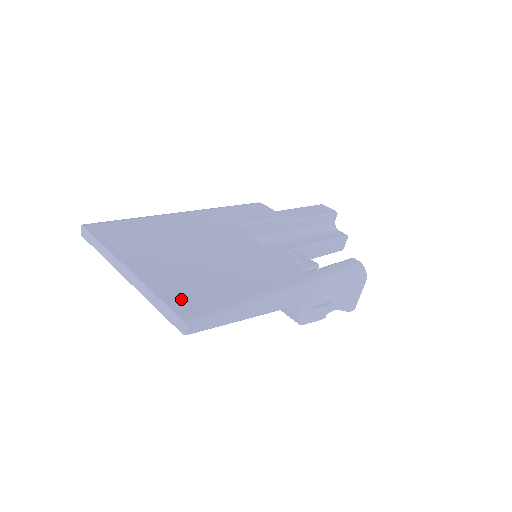
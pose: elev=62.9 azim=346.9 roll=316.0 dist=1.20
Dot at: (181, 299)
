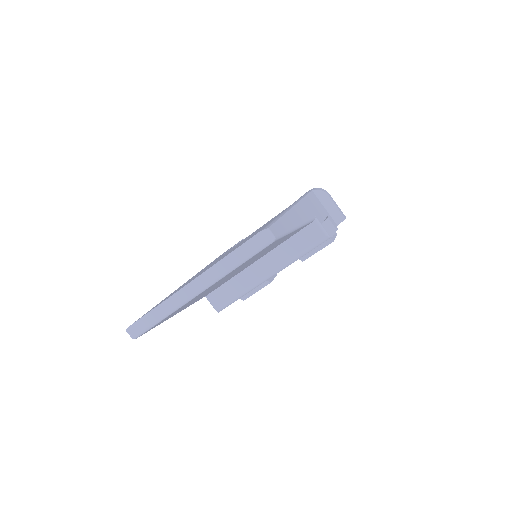
Dot at: (245, 241)
